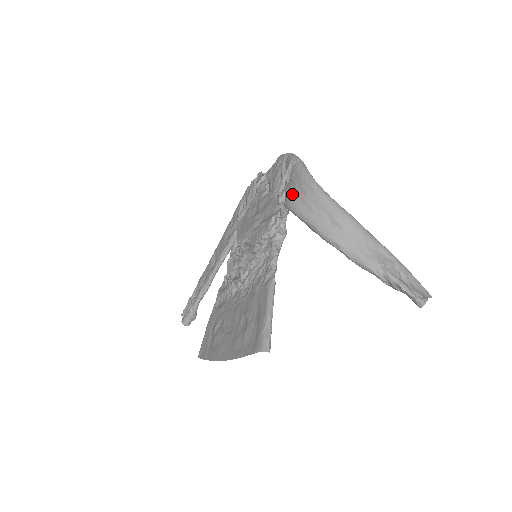
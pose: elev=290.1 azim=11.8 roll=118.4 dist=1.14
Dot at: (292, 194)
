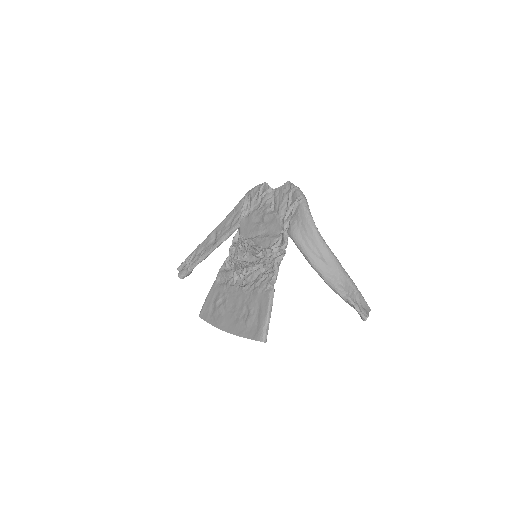
Dot at: (296, 228)
